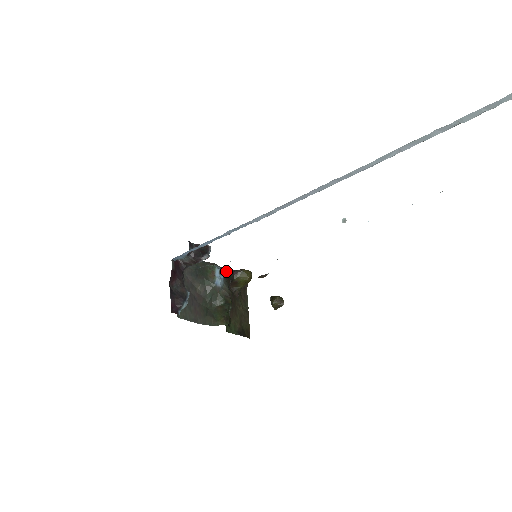
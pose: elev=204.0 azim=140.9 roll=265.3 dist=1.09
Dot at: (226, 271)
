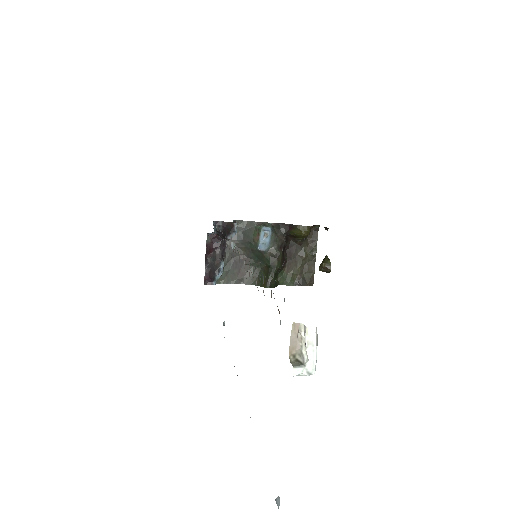
Dot at: (281, 226)
